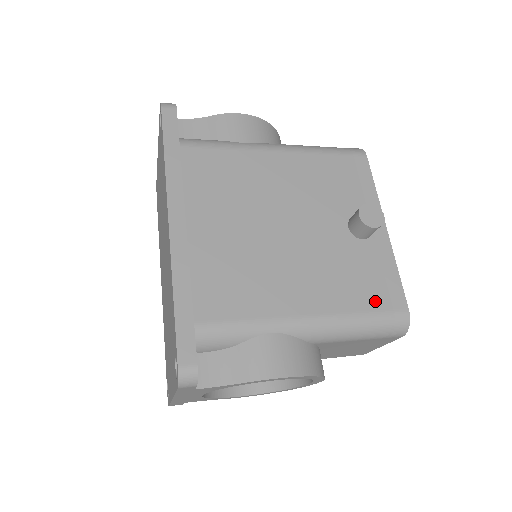
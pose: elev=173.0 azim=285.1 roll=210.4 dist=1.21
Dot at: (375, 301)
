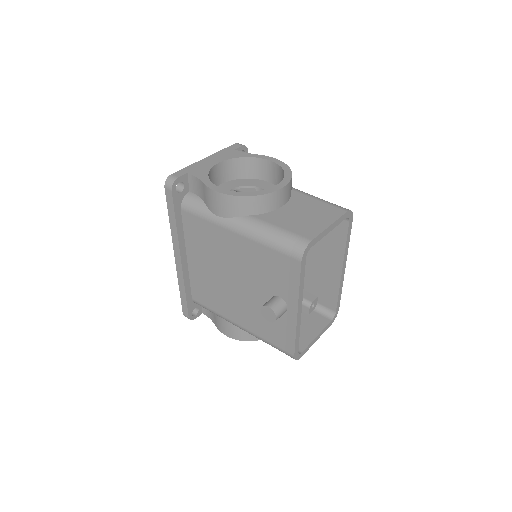
Dot at: (276, 341)
